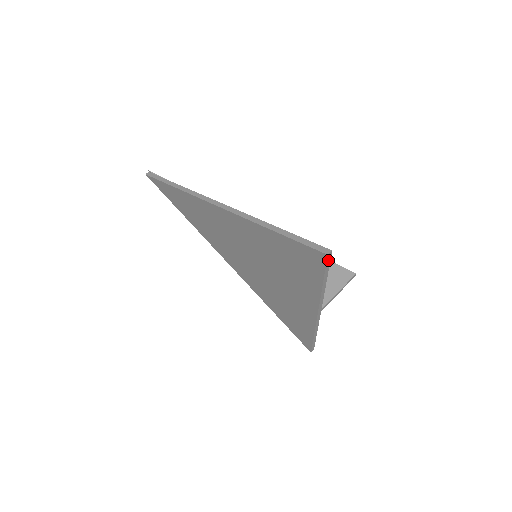
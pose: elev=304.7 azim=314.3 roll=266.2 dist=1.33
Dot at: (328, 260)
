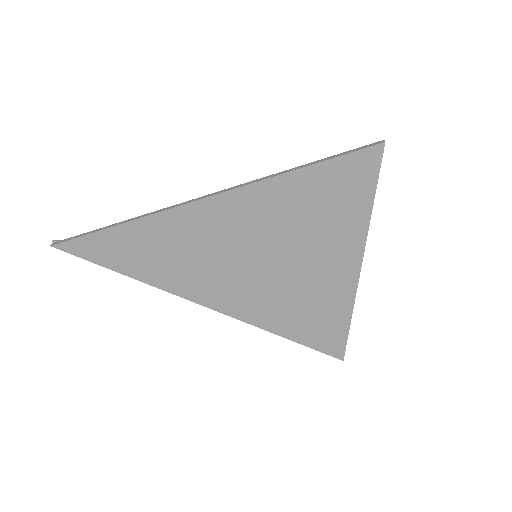
Dot at: (382, 155)
